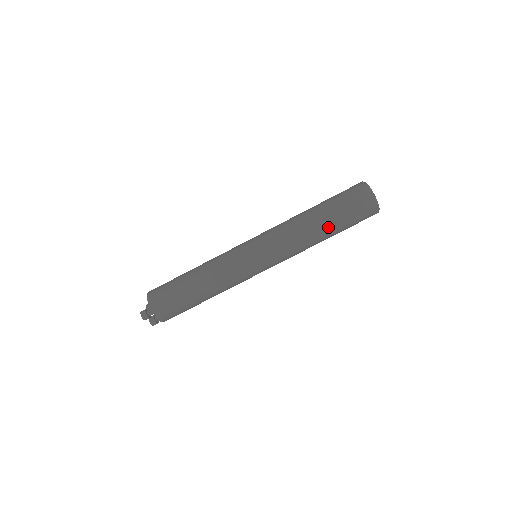
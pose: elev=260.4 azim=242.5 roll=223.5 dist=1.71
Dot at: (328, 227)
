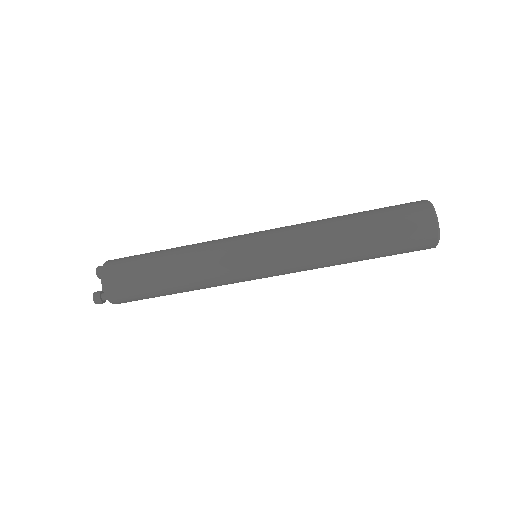
Dot at: (362, 260)
